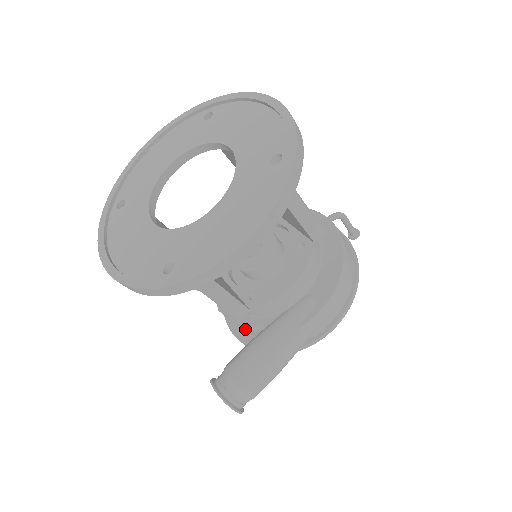
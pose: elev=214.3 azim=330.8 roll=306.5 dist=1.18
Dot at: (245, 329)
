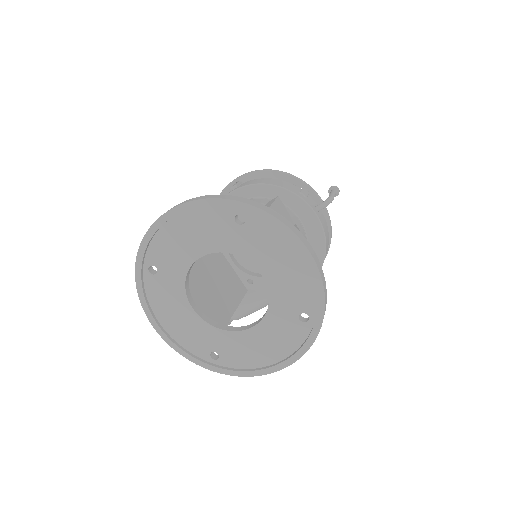
Dot at: occluded
